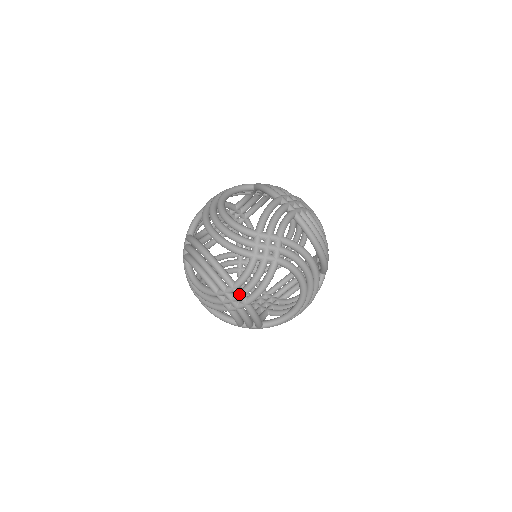
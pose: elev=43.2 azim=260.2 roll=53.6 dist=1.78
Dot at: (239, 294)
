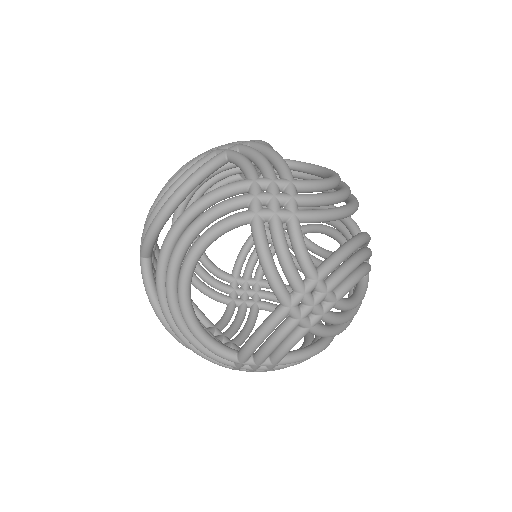
Dot at: occluded
